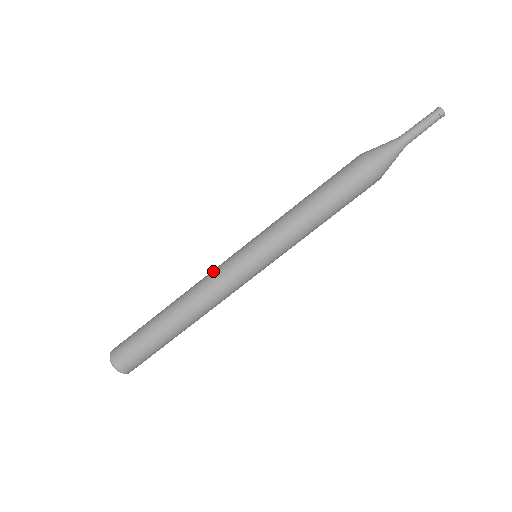
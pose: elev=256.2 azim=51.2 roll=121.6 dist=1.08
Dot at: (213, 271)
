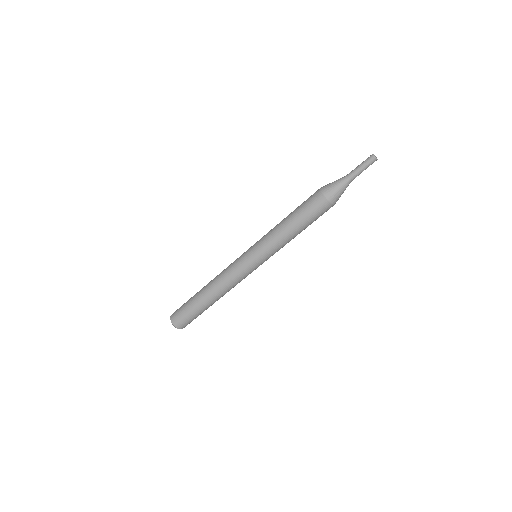
Dot at: (229, 267)
